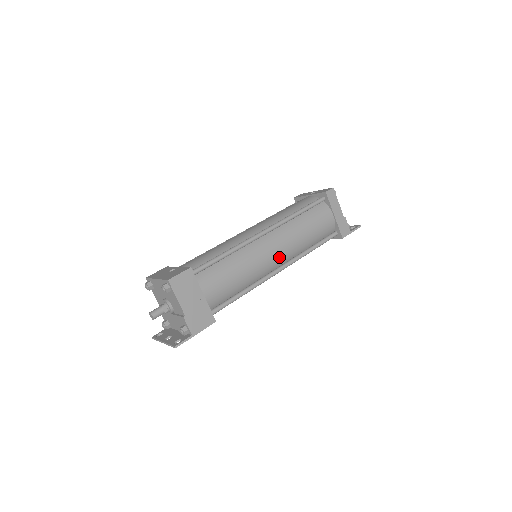
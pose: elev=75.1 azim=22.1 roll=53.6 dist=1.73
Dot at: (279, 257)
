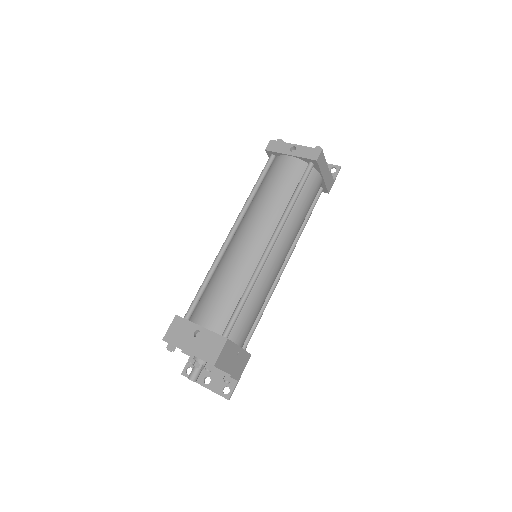
Dot at: (285, 257)
